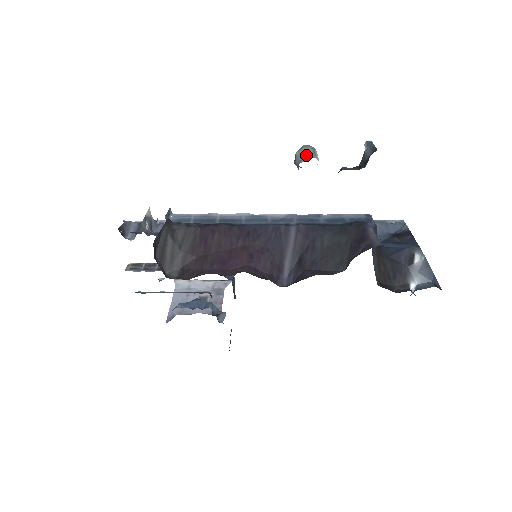
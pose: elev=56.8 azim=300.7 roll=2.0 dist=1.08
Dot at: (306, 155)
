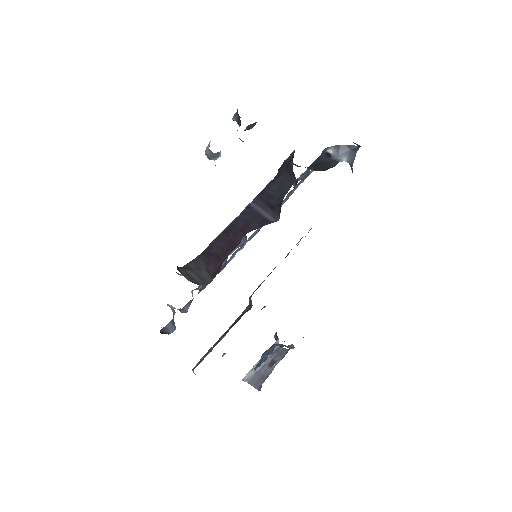
Dot at: (209, 145)
